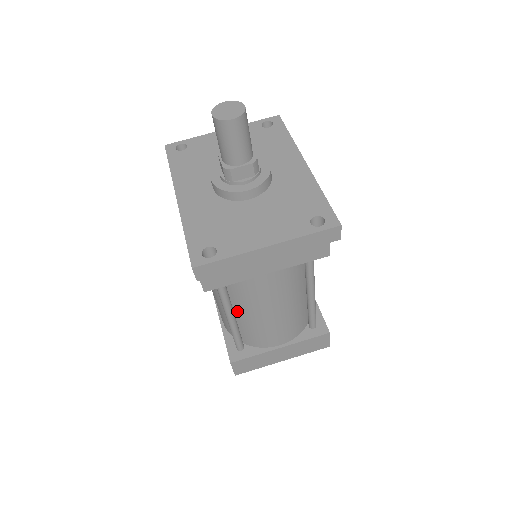
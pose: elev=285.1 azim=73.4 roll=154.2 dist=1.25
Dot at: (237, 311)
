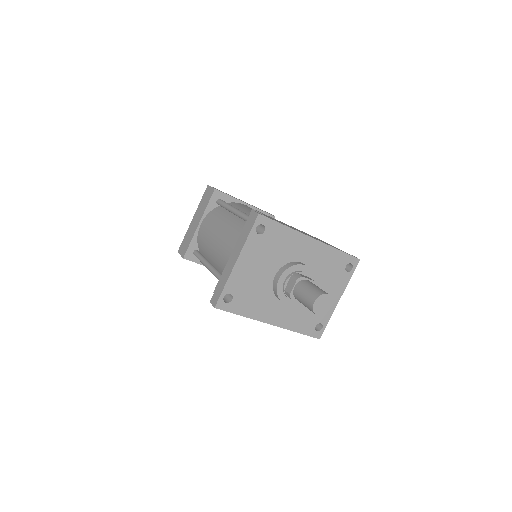
Dot at: occluded
